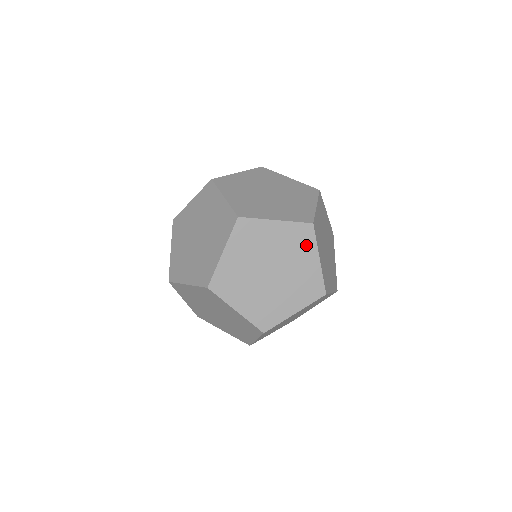
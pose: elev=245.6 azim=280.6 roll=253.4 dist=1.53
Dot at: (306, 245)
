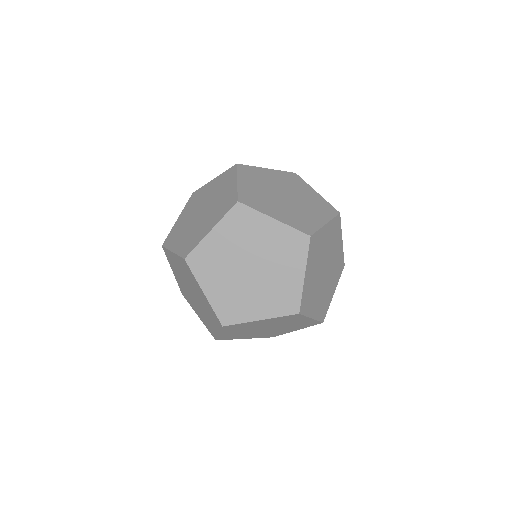
Dot at: (296, 255)
